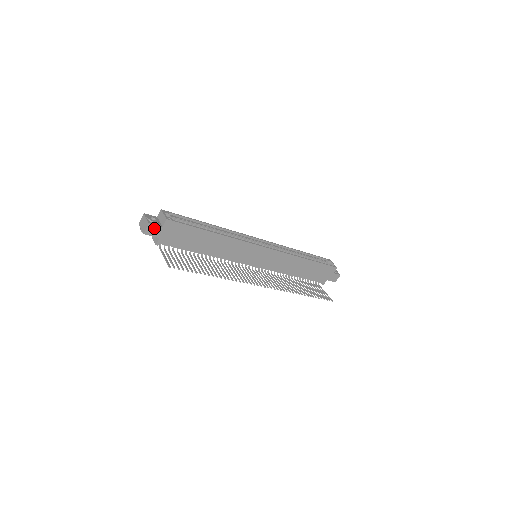
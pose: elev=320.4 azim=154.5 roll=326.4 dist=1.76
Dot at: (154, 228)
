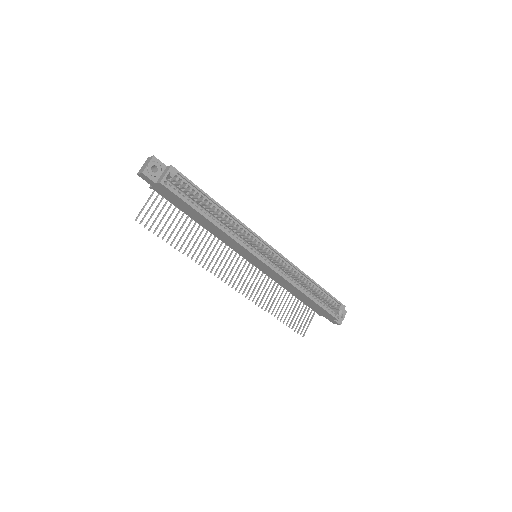
Dot at: (148, 178)
